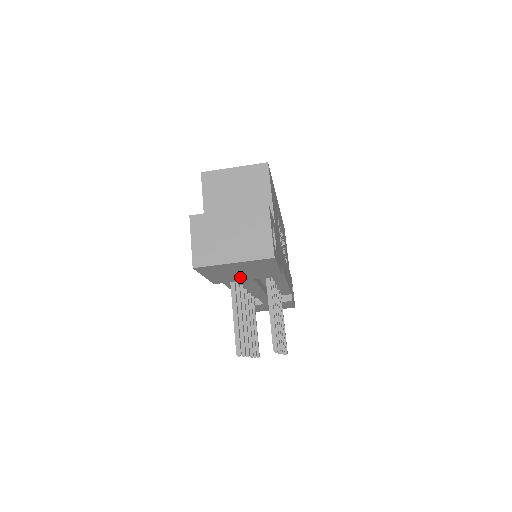
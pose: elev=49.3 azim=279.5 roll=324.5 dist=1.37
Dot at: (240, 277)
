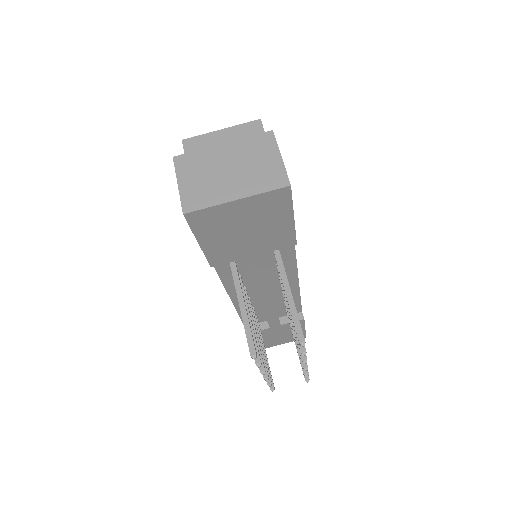
Dot at: (244, 247)
